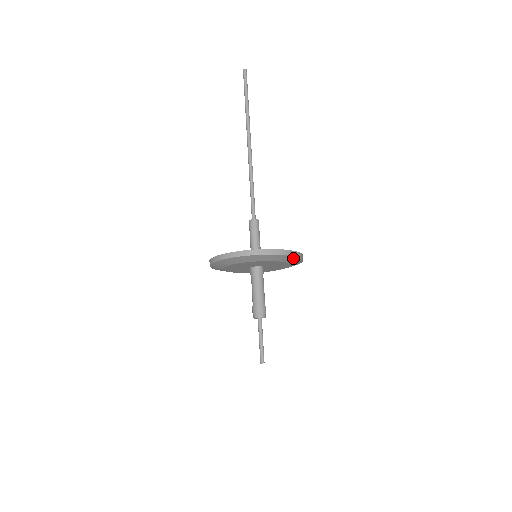
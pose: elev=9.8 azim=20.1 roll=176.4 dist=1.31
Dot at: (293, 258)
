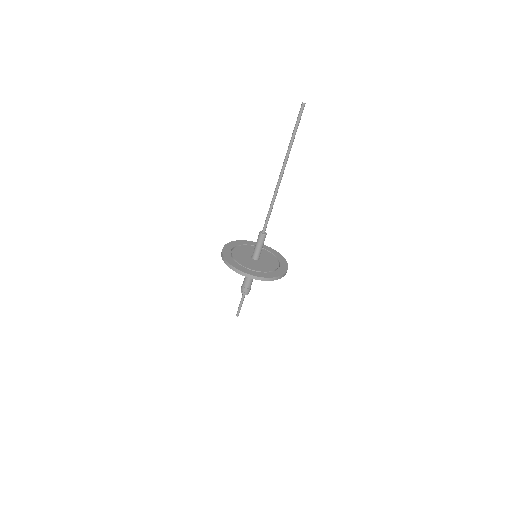
Dot at: occluded
